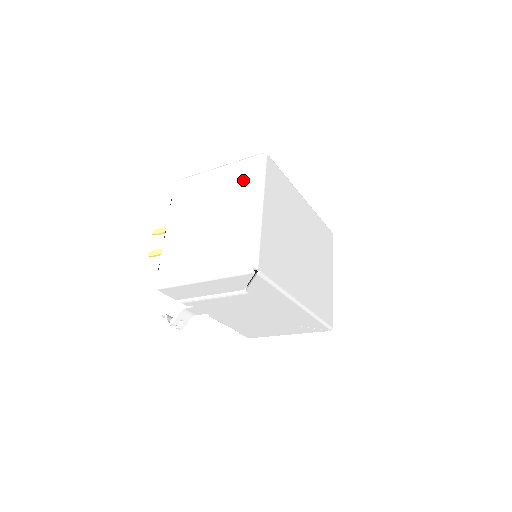
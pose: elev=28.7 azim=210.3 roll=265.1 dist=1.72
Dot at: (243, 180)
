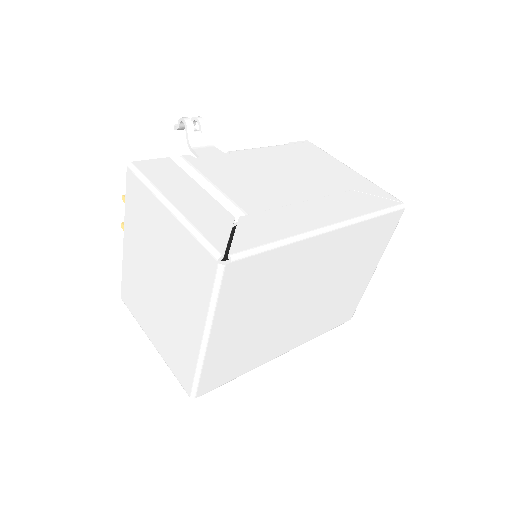
Dot at: (192, 275)
